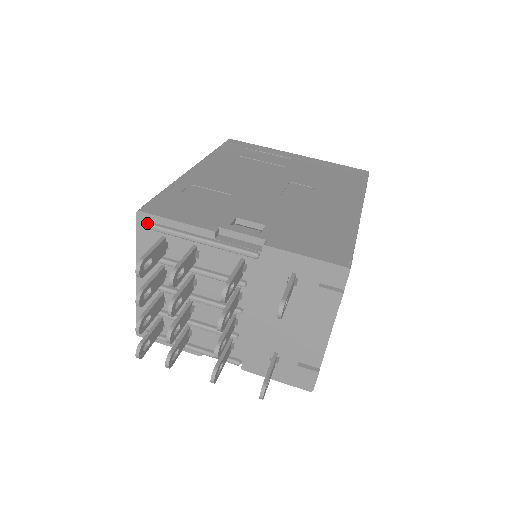
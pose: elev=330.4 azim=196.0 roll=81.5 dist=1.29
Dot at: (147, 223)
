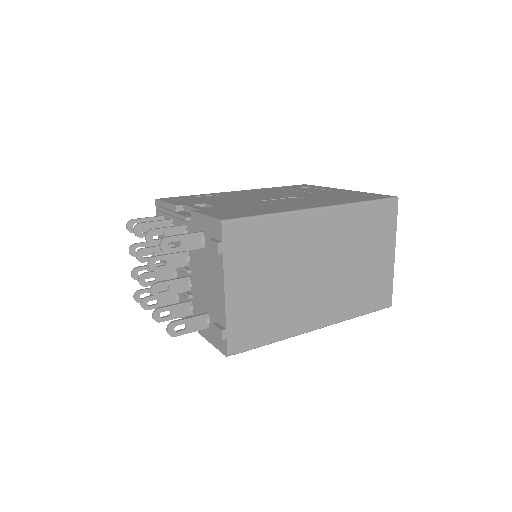
Dot at: occluded
